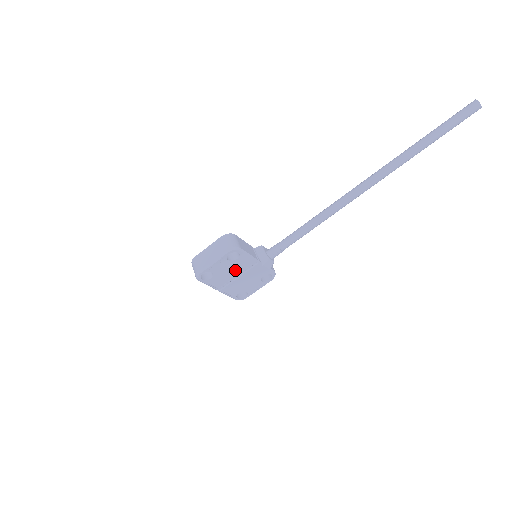
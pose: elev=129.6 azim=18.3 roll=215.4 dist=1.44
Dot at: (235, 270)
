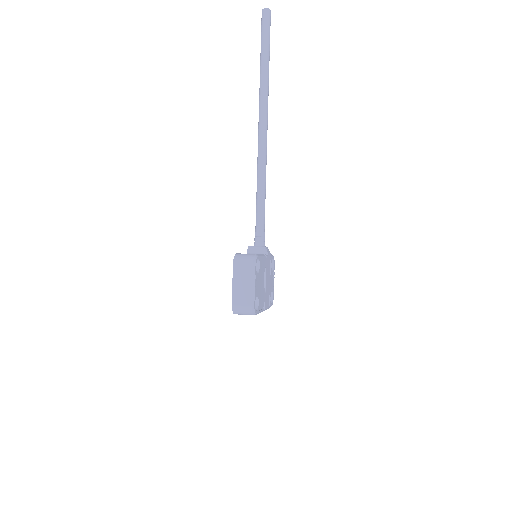
Dot at: (262, 279)
